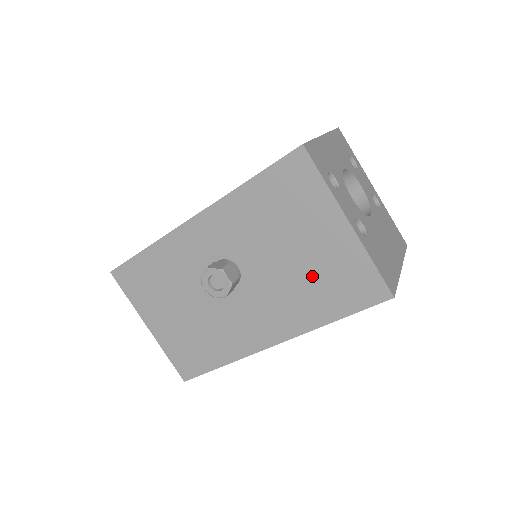
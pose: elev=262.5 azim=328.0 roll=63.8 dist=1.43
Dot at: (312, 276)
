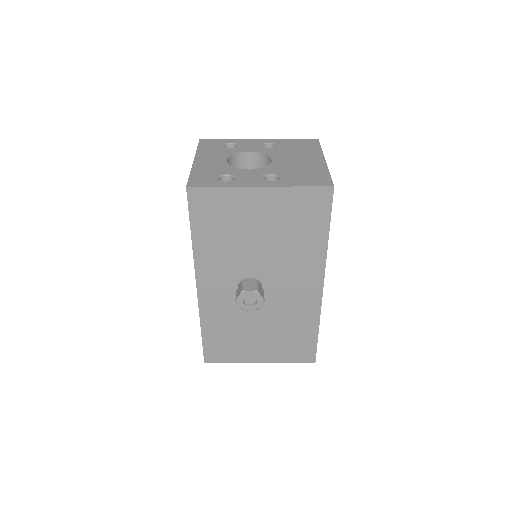
Dot at: (285, 233)
